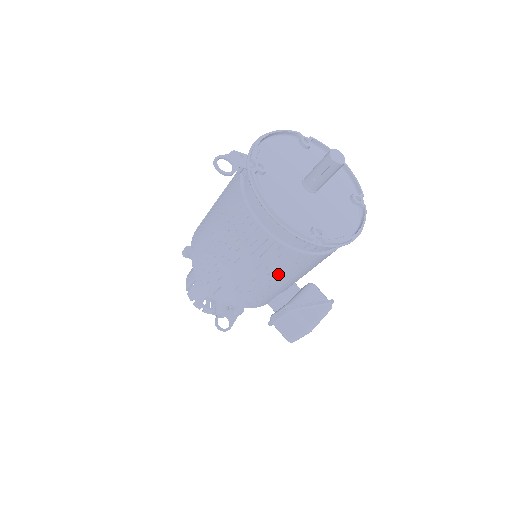
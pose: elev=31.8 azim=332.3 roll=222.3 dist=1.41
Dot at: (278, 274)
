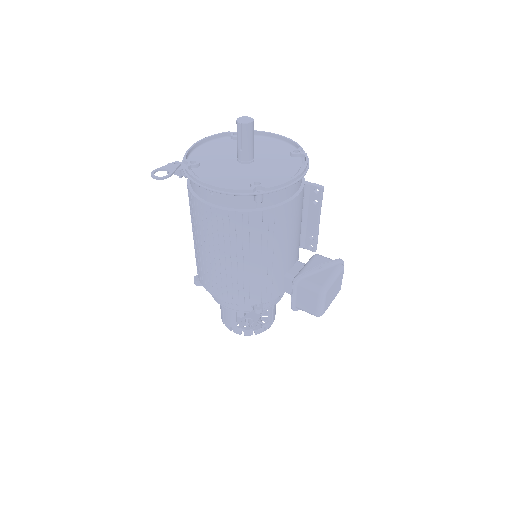
Dot at: (257, 246)
